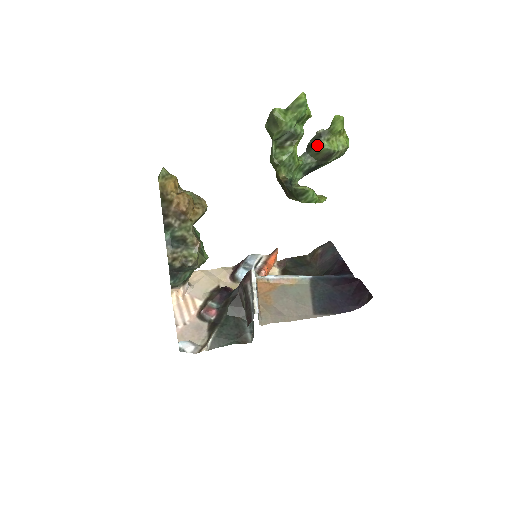
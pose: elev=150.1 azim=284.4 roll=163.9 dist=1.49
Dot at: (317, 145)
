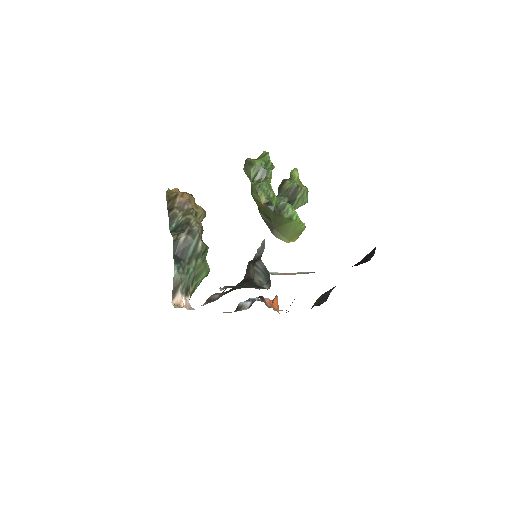
Dot at: (284, 185)
